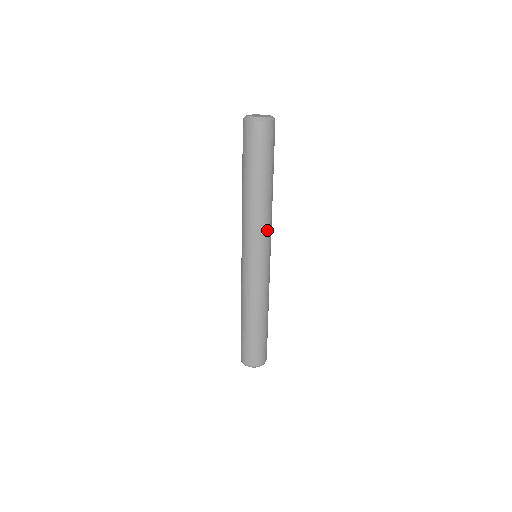
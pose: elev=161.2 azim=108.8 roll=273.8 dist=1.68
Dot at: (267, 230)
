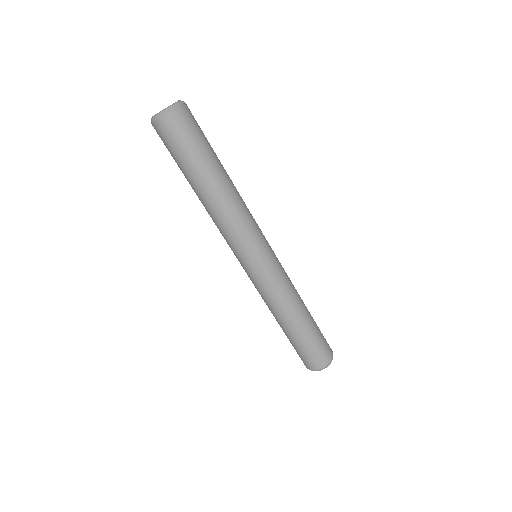
Dot at: (235, 233)
